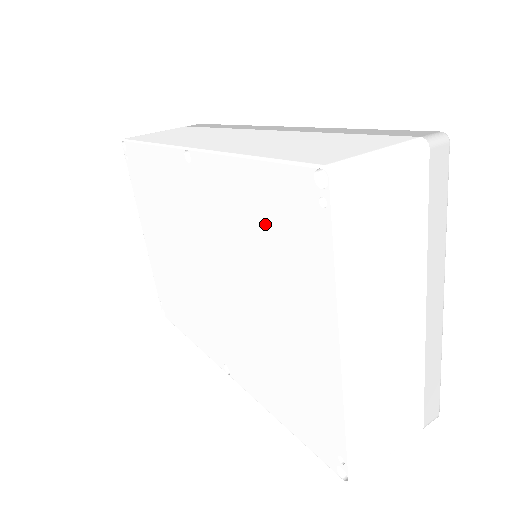
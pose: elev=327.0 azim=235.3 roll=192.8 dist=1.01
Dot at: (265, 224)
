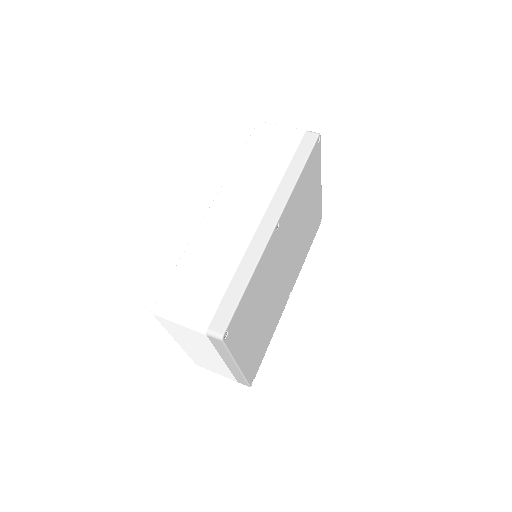
Dot at: occluded
